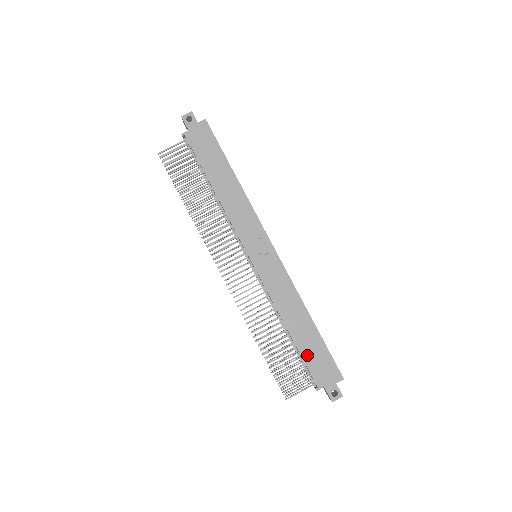
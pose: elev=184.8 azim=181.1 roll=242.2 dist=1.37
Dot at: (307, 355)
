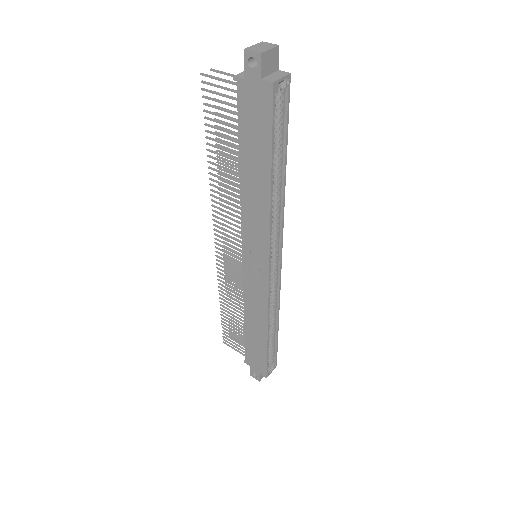
Dot at: (249, 345)
